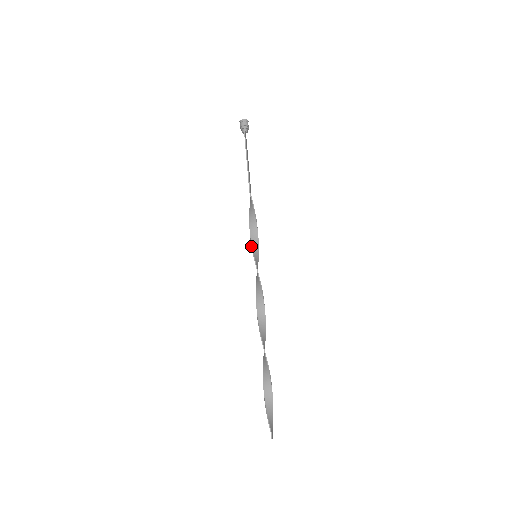
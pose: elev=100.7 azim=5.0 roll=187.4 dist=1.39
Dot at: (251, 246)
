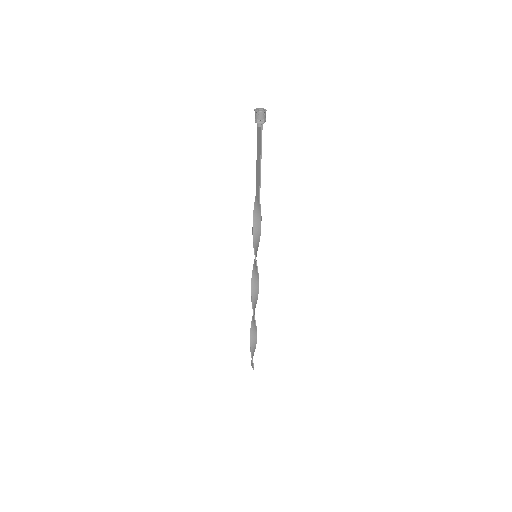
Dot at: (254, 250)
